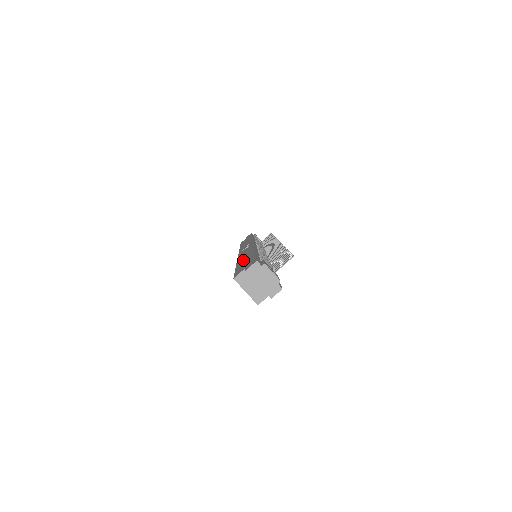
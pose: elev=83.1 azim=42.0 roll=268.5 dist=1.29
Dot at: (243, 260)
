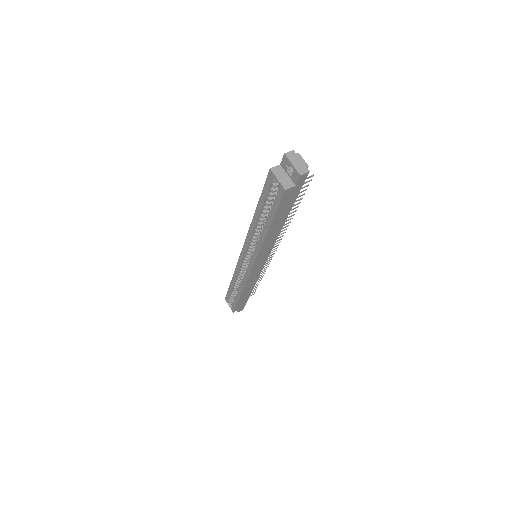
Dot at: occluded
